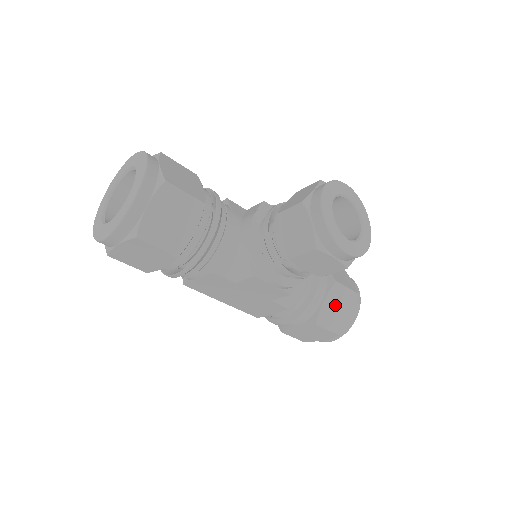
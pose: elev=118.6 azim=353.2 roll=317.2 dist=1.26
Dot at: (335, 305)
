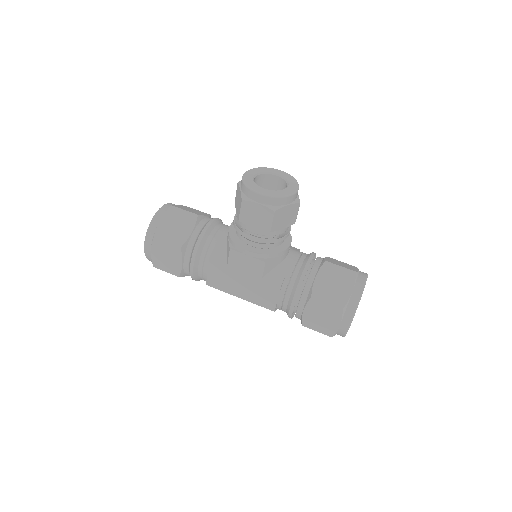
Dot at: (330, 281)
